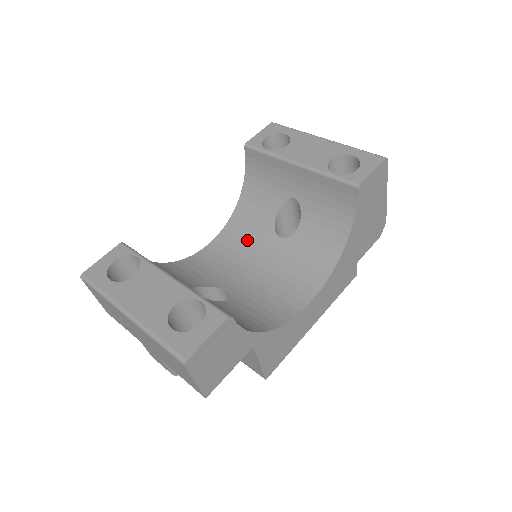
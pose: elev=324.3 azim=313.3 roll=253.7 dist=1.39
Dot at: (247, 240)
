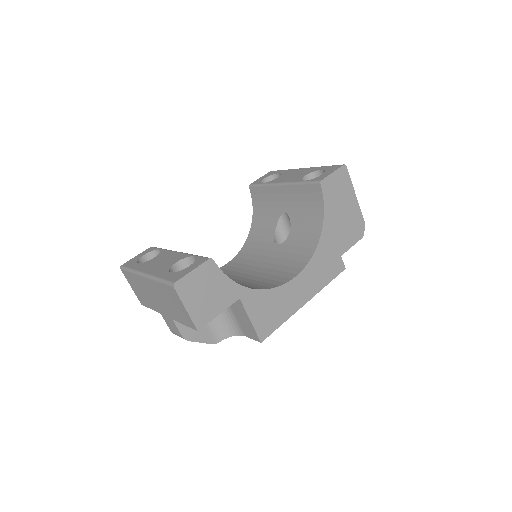
Dot at: (255, 254)
